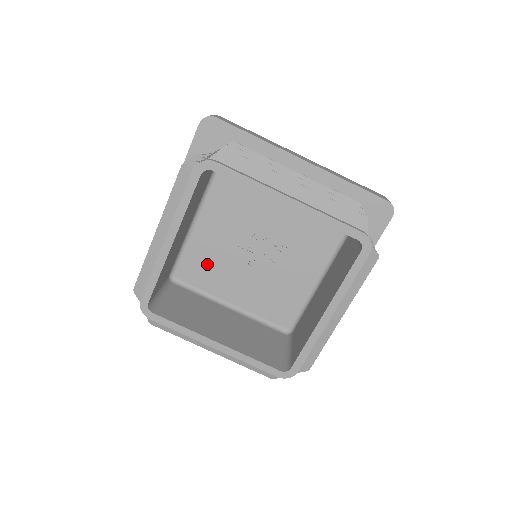
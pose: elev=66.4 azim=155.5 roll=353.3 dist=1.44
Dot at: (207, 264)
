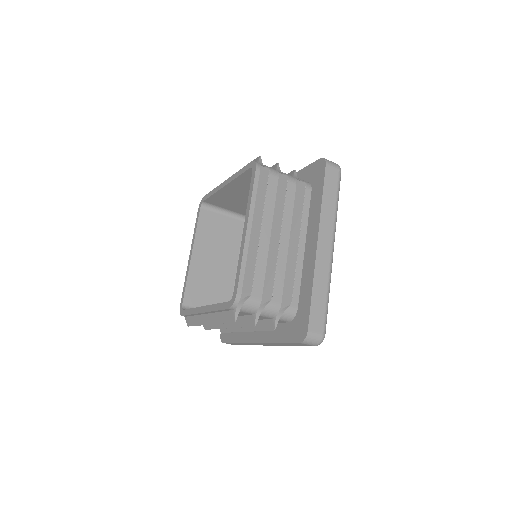
Dot at: occluded
